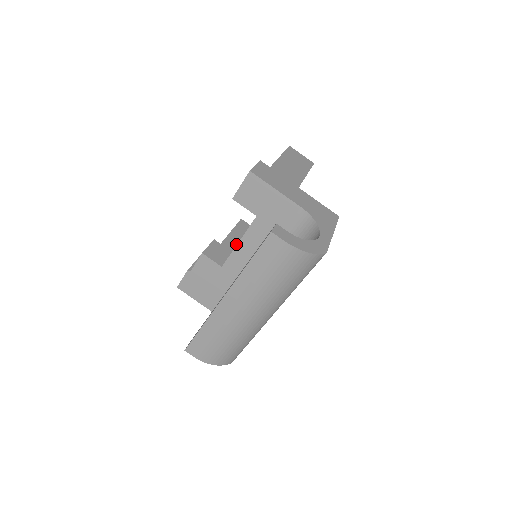
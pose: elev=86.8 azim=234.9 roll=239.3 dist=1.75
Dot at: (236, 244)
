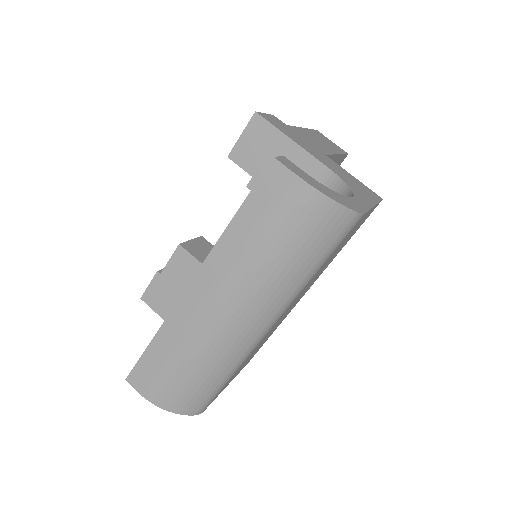
Dot at: occluded
